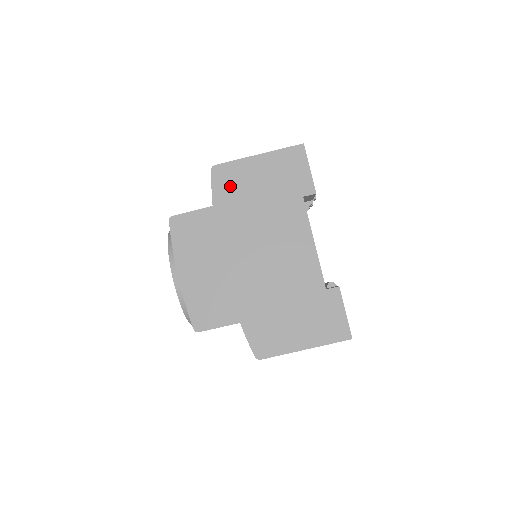
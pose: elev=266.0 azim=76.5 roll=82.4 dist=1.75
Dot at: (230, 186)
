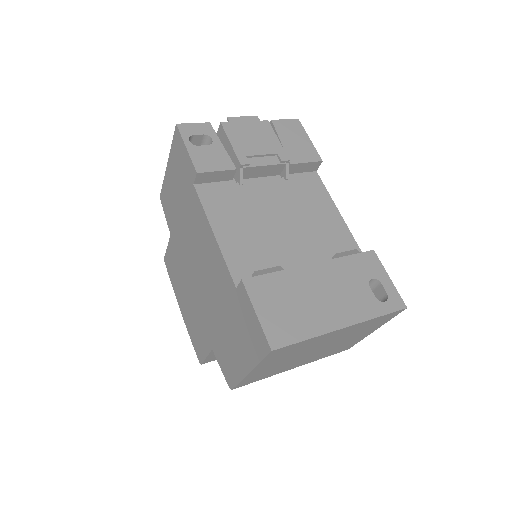
Dot at: (169, 208)
